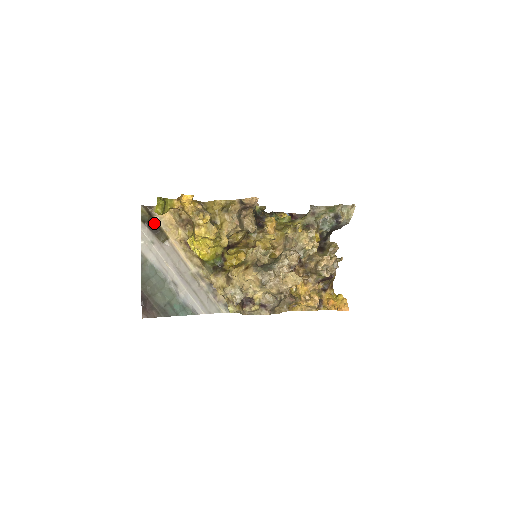
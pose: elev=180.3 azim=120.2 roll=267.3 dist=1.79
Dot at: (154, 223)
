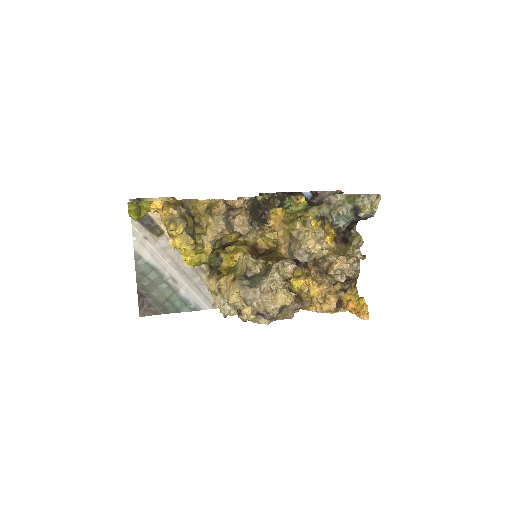
Dot at: (146, 217)
